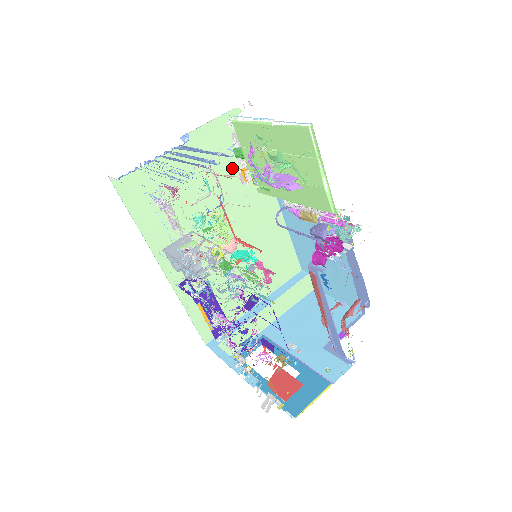
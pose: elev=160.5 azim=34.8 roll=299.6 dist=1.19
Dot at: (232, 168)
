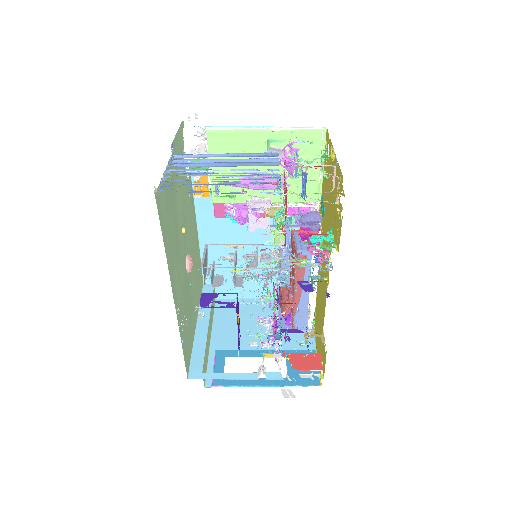
Dot at: (184, 182)
